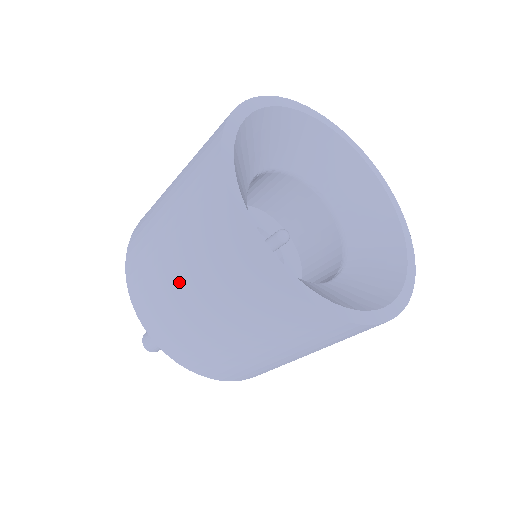
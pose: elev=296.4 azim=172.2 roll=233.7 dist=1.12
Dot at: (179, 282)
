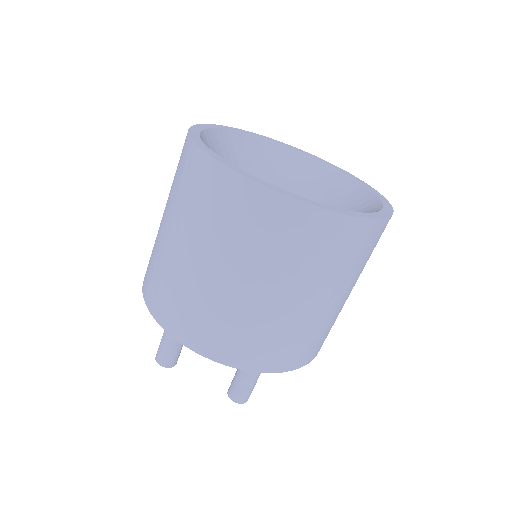
Dot at: (285, 302)
